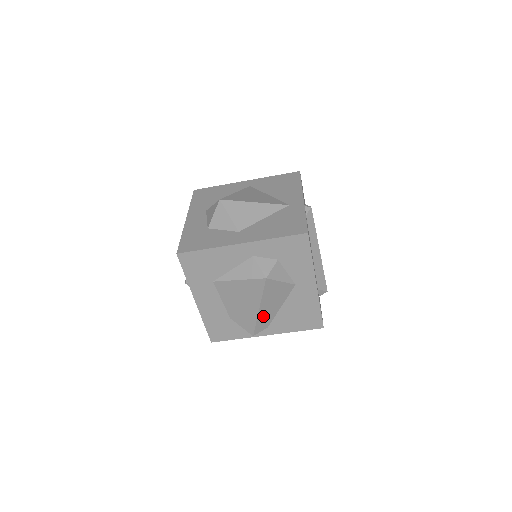
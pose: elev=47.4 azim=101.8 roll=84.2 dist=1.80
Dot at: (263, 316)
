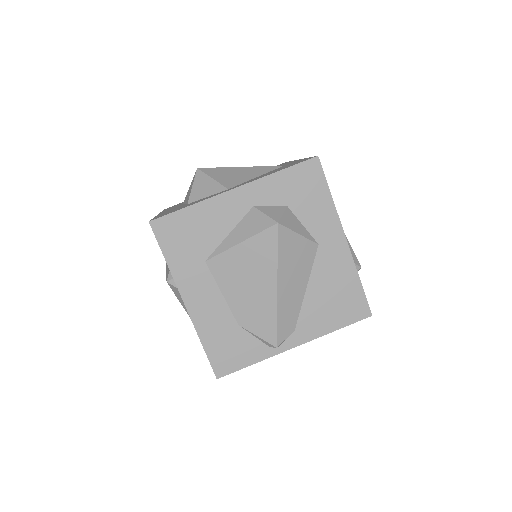
Dot at: (284, 305)
